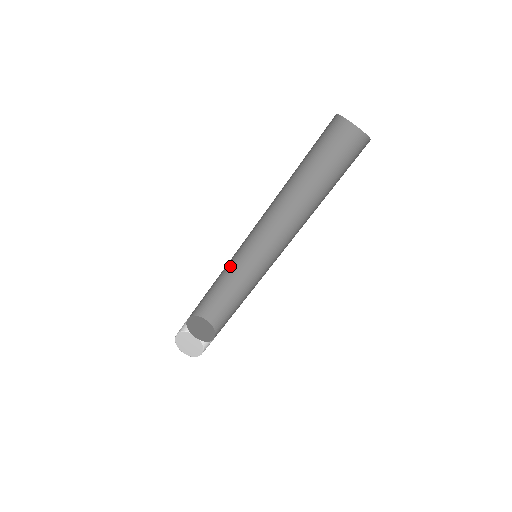
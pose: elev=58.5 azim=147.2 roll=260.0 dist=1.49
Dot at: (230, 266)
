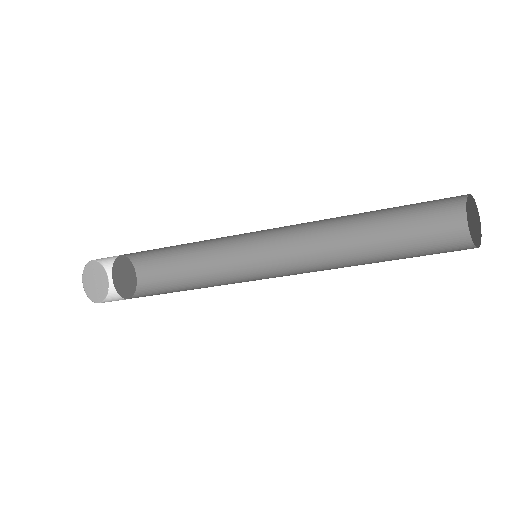
Dot at: occluded
